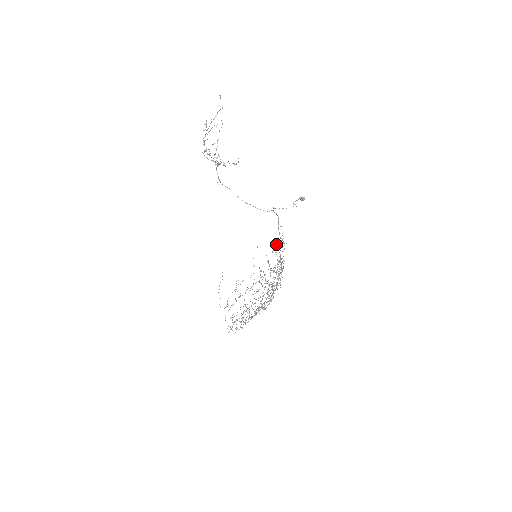
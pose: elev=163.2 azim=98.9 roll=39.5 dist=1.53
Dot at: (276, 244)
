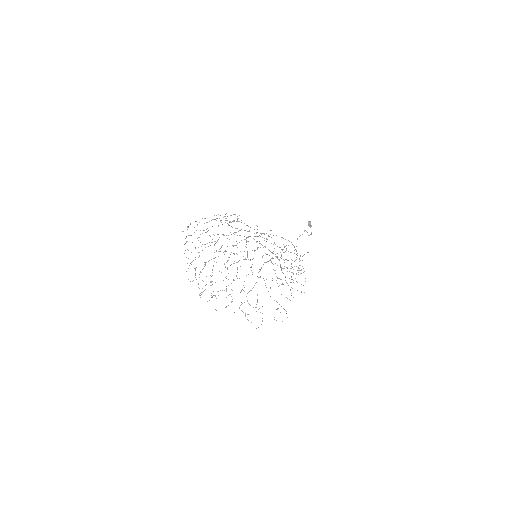
Dot at: occluded
